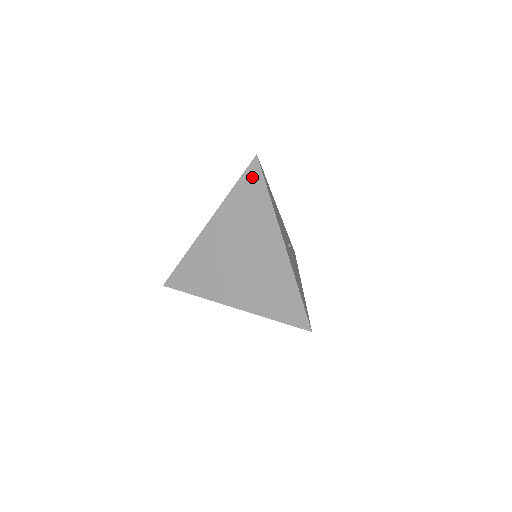
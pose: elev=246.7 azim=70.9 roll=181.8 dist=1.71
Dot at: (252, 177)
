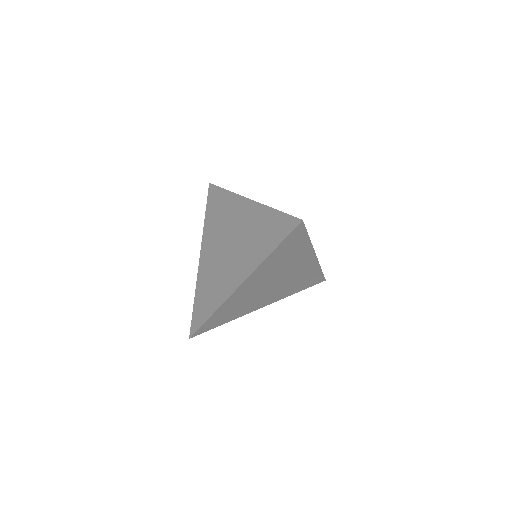
Dot at: (212, 196)
